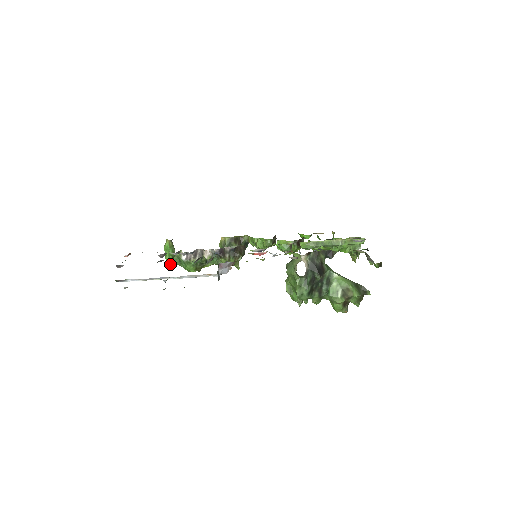
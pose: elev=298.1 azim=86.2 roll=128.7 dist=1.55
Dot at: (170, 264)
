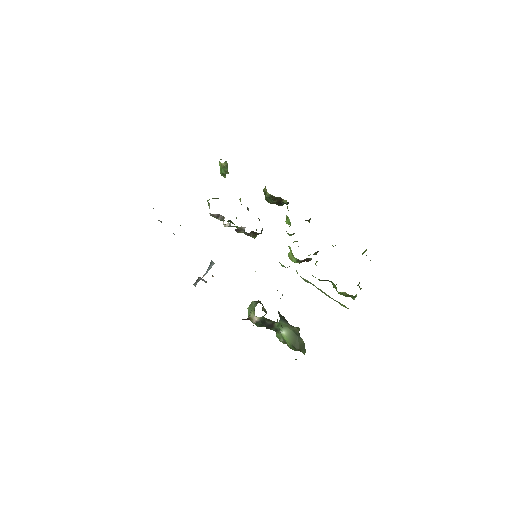
Dot at: (223, 175)
